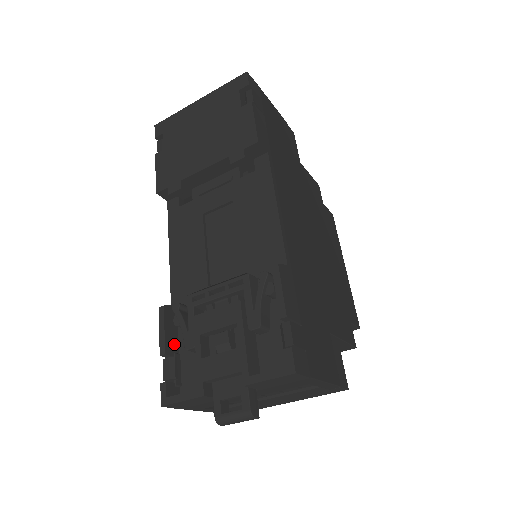
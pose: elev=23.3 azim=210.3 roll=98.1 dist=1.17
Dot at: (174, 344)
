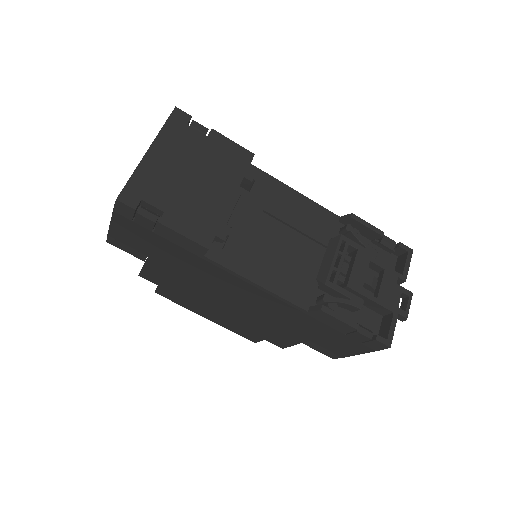
Dot at: occluded
